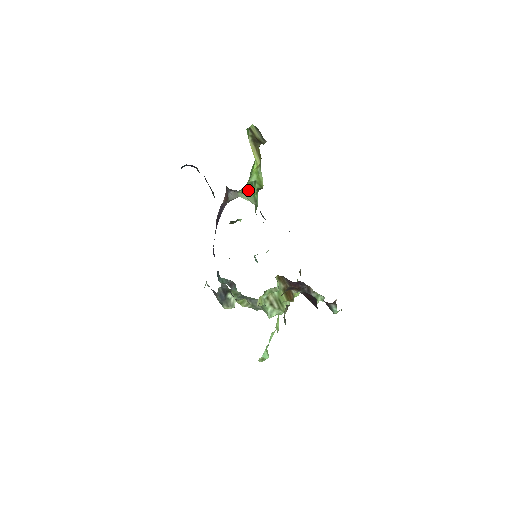
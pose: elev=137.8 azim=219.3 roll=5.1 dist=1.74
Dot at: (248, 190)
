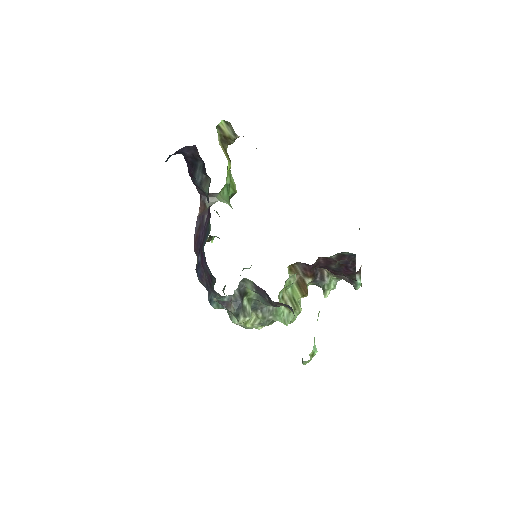
Dot at: (224, 194)
